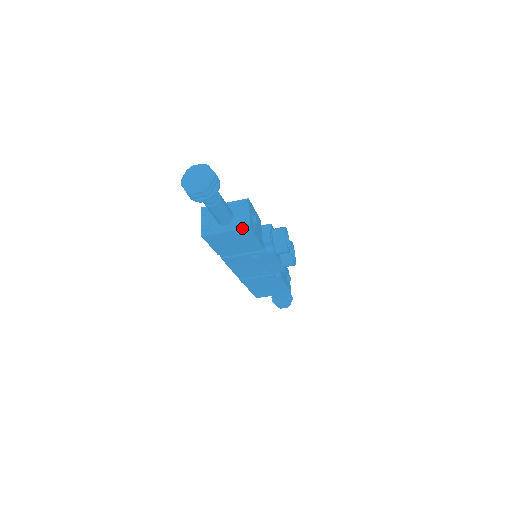
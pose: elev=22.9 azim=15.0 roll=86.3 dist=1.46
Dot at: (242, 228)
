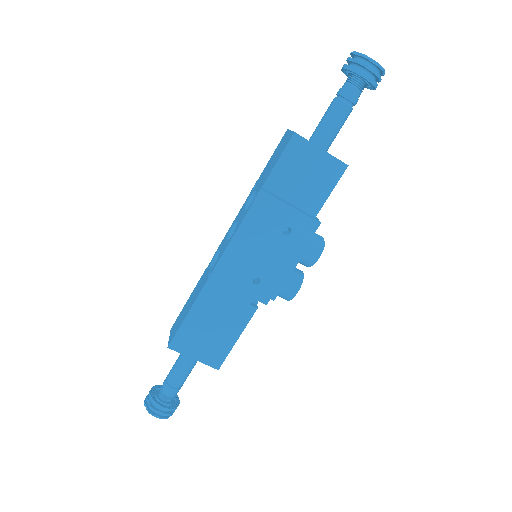
Dot at: (340, 160)
